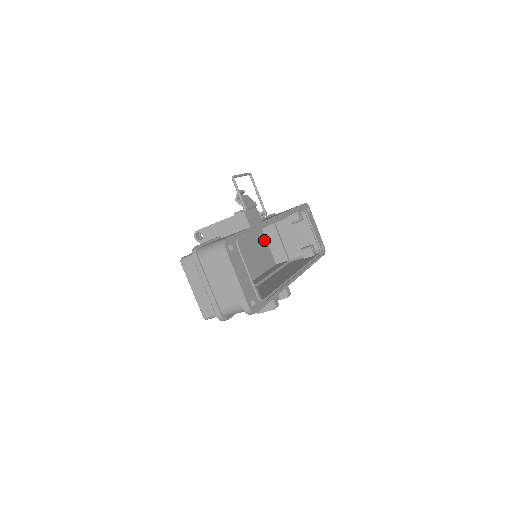
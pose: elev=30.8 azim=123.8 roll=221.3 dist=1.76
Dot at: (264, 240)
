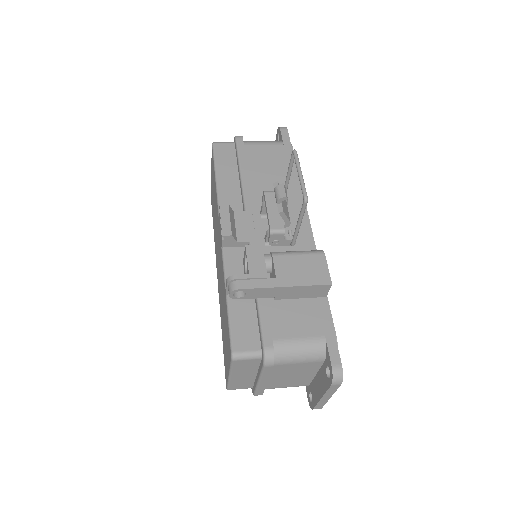
Dot at: occluded
